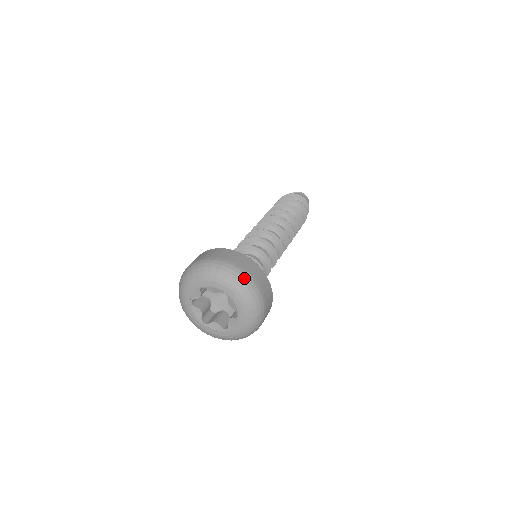
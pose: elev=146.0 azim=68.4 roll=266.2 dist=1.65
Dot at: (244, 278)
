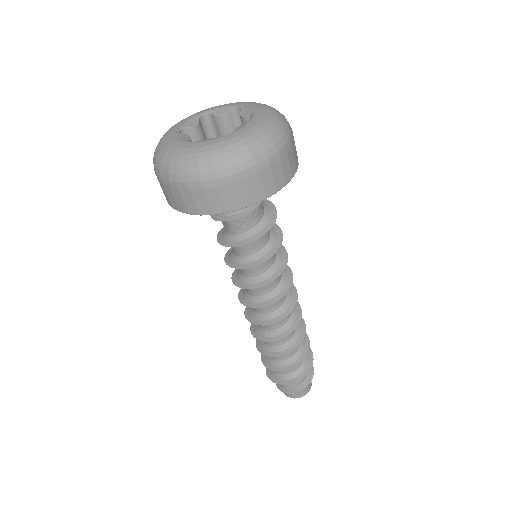
Dot at: occluded
